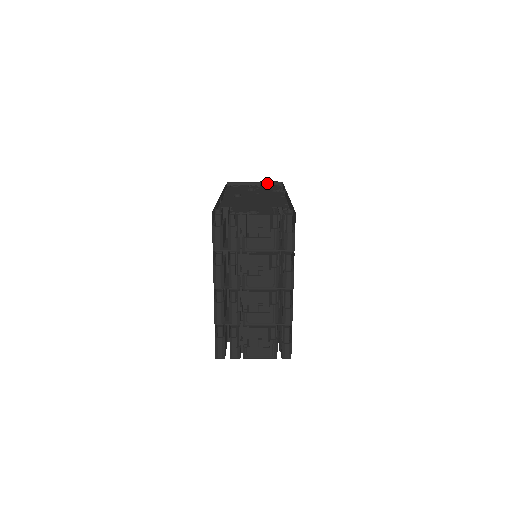
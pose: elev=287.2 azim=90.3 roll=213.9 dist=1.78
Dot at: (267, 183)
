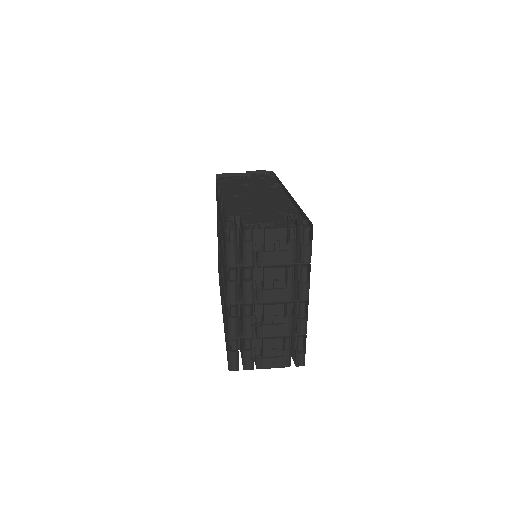
Dot at: (258, 173)
